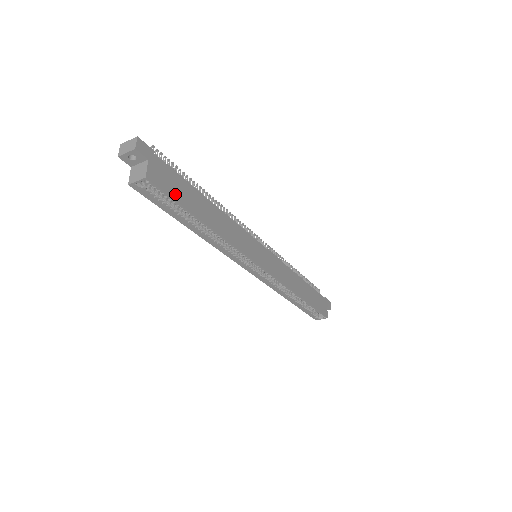
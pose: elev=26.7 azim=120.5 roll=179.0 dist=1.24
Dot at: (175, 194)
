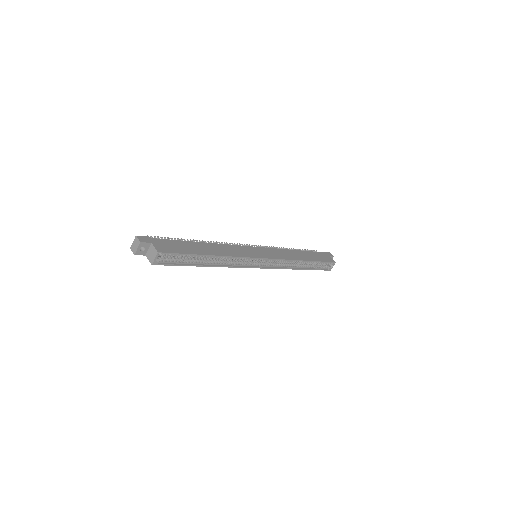
Dot at: (180, 251)
